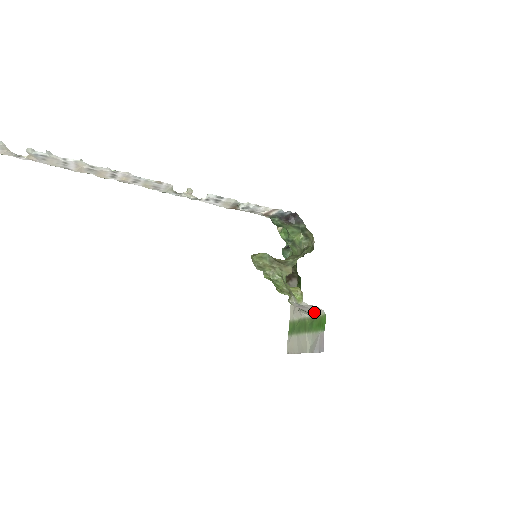
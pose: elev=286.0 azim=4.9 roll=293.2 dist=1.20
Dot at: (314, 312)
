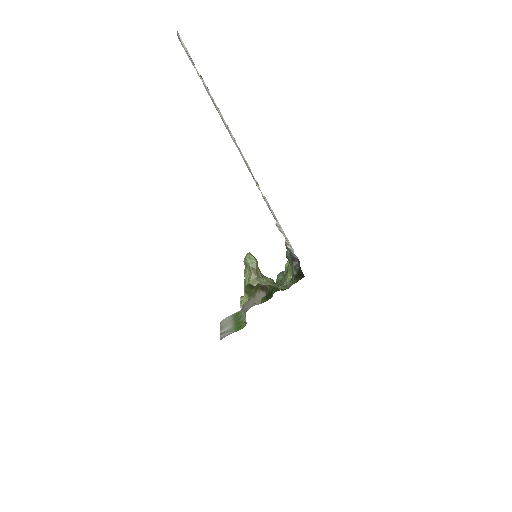
Dot at: occluded
